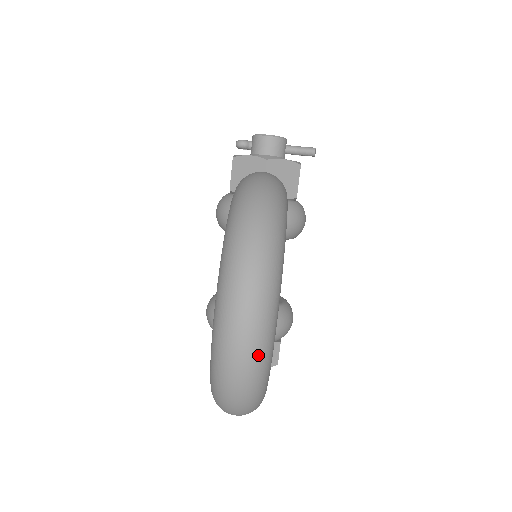
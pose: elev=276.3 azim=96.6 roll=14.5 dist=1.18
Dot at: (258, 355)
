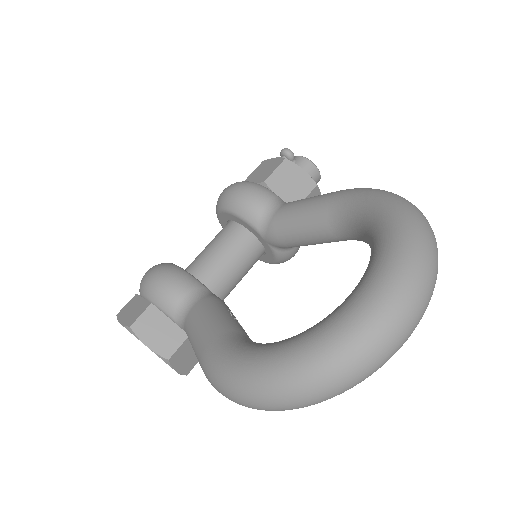
Dot at: (395, 352)
